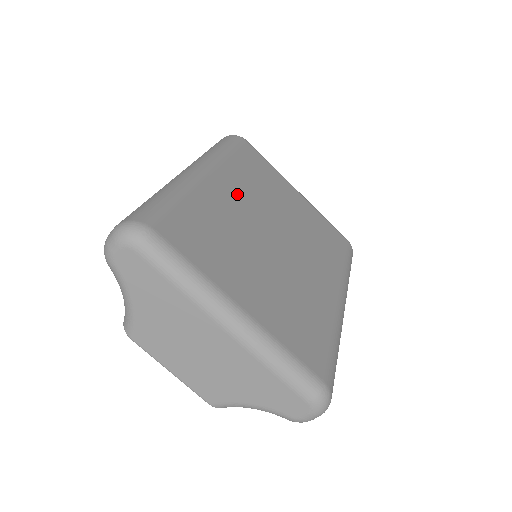
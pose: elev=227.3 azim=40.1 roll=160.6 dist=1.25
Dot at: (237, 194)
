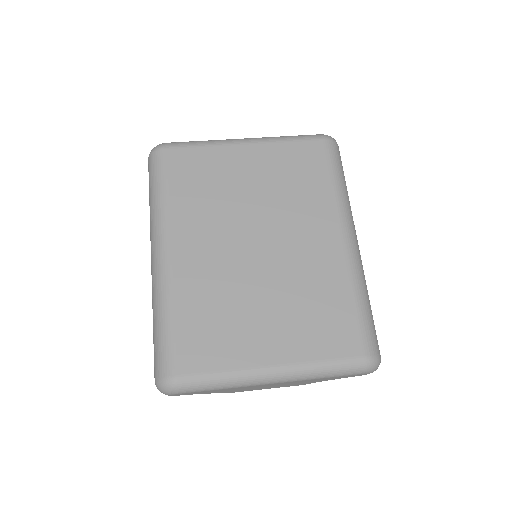
Dot at: (201, 242)
